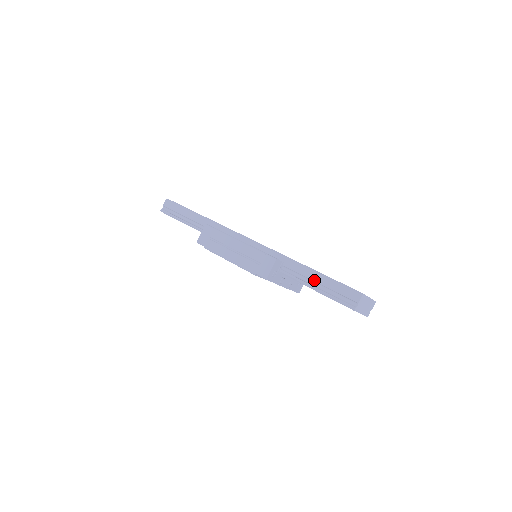
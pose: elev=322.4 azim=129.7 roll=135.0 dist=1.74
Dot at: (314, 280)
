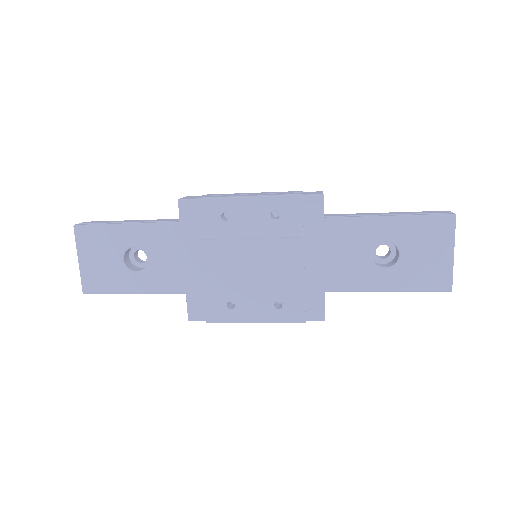
Dot at: (378, 214)
